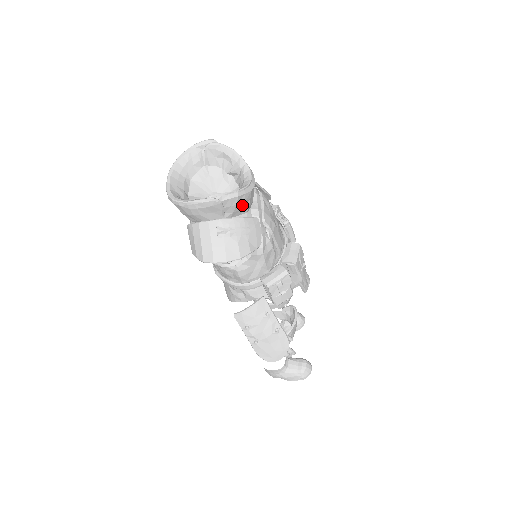
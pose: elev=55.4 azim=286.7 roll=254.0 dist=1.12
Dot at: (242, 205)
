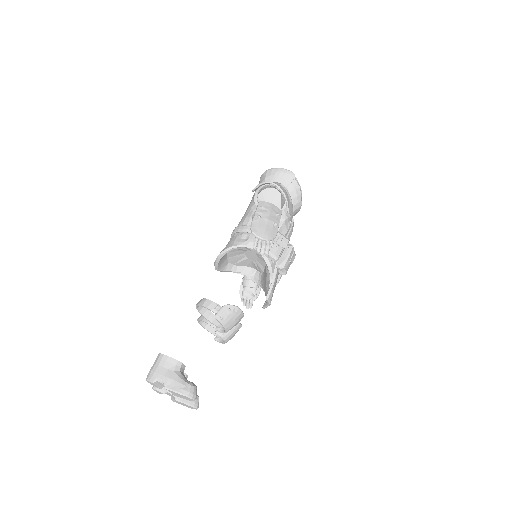
Dot at: (295, 196)
